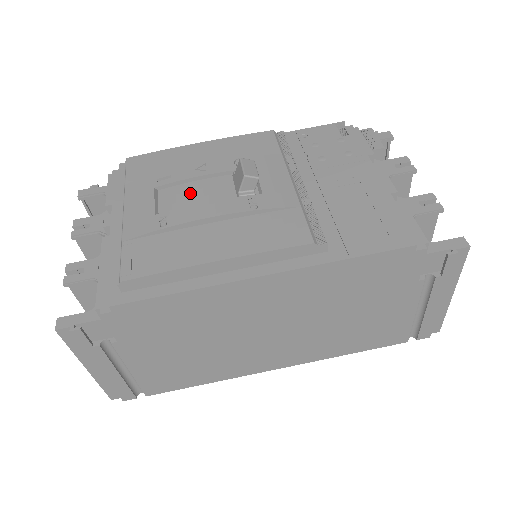
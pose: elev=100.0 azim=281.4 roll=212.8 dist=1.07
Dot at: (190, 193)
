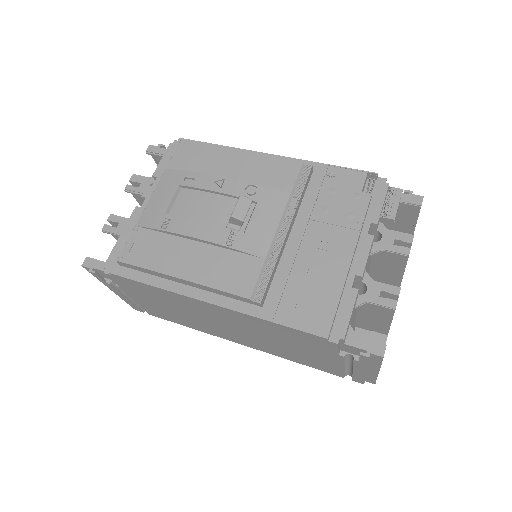
Dot at: (199, 204)
